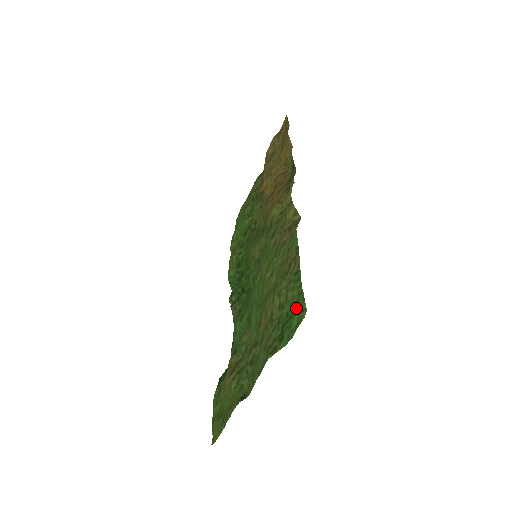
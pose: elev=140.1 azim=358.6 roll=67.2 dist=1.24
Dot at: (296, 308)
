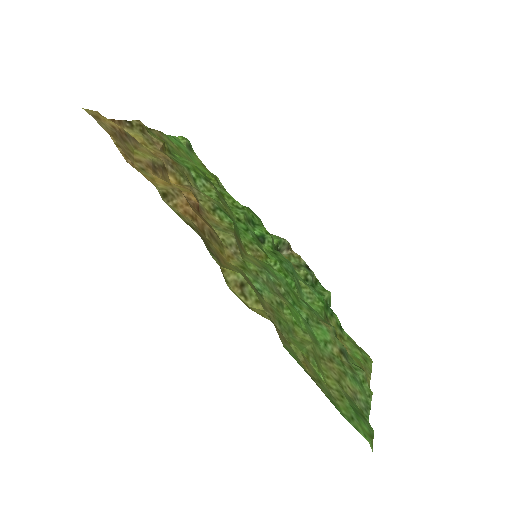
Dot at: (356, 420)
